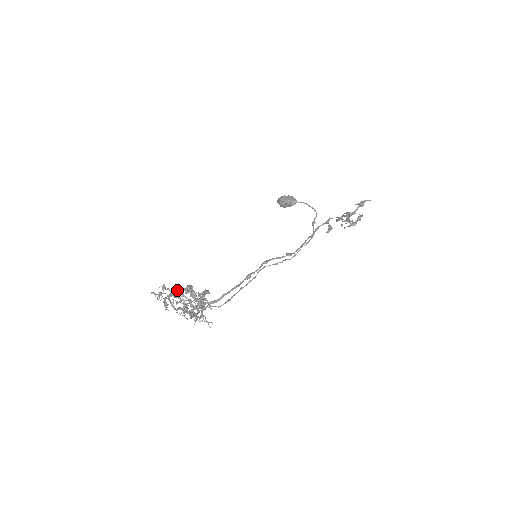
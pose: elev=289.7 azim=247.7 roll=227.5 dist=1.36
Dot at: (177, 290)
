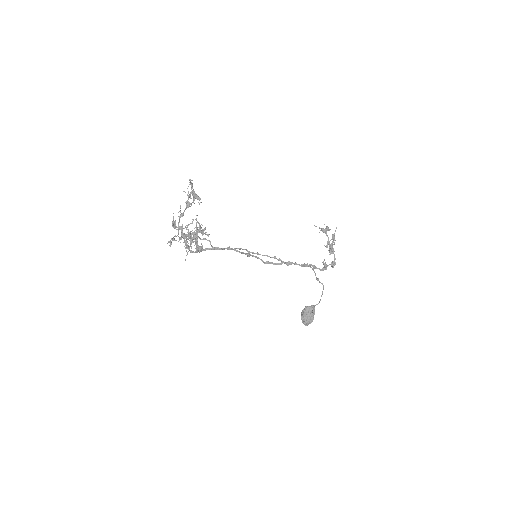
Dot at: (187, 246)
